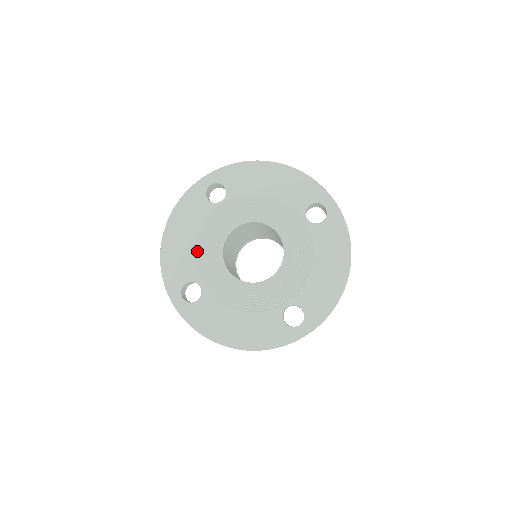
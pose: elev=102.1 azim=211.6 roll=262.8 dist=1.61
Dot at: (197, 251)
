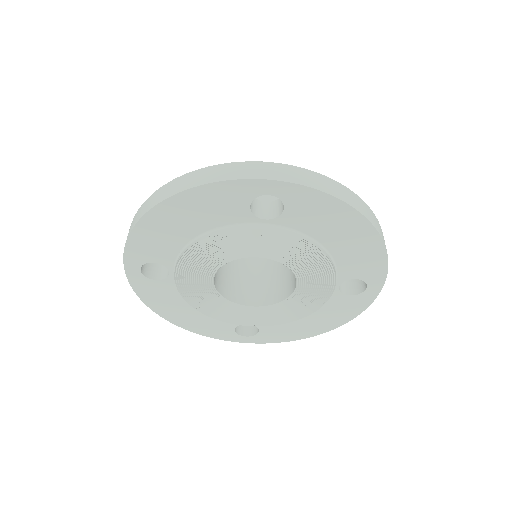
Dot at: (211, 316)
